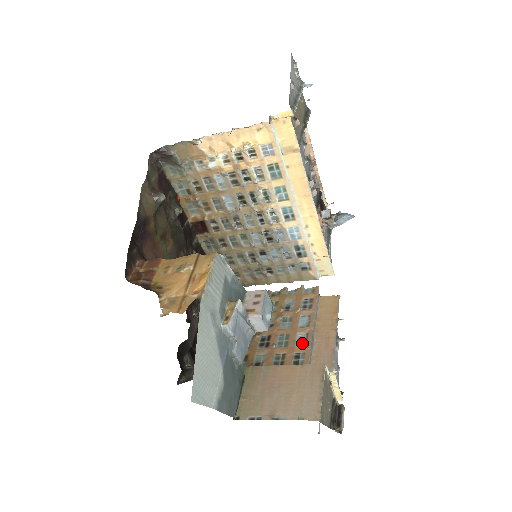
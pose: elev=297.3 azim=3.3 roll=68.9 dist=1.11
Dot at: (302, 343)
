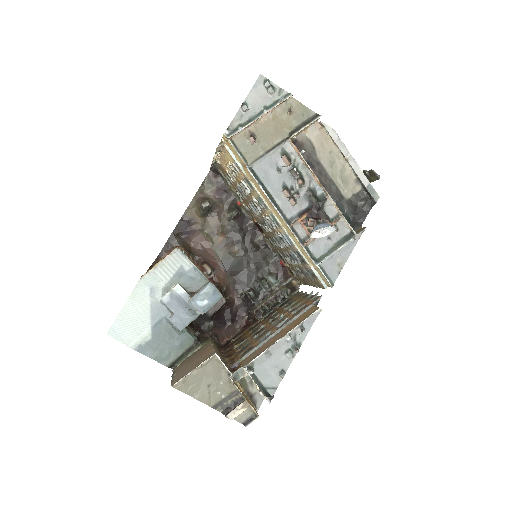
Dot at: (262, 340)
